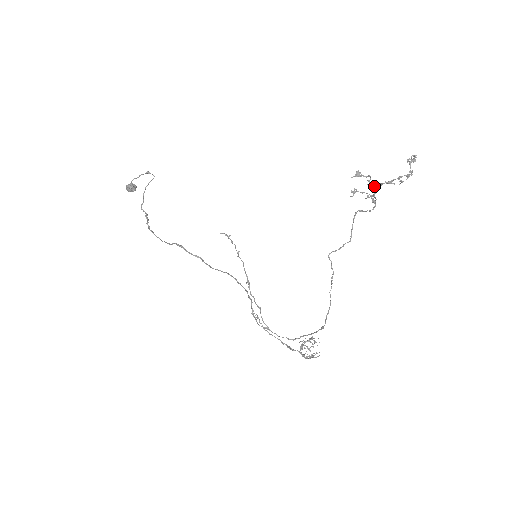
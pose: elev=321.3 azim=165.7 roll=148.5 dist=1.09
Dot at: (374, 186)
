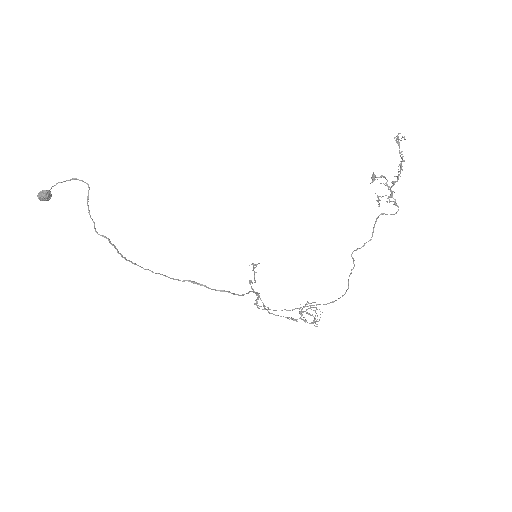
Dot at: occluded
